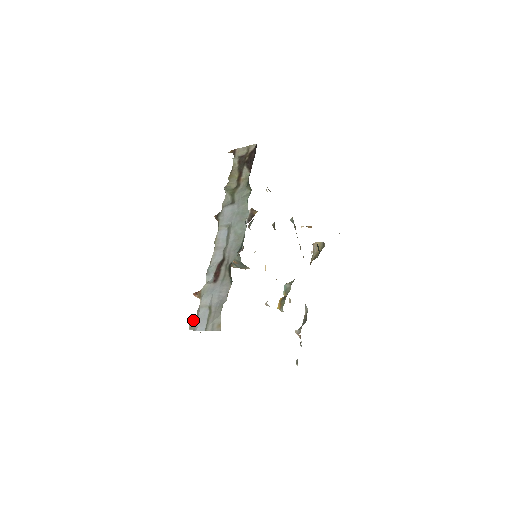
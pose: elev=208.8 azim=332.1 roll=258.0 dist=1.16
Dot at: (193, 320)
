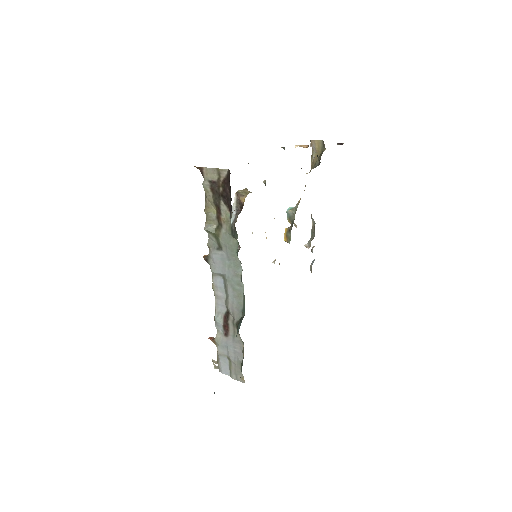
Dot at: (215, 361)
